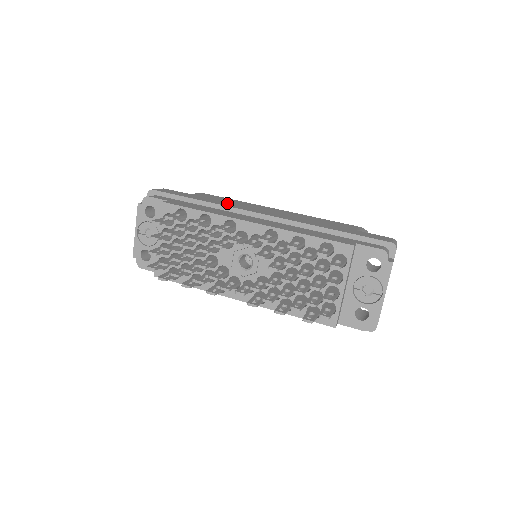
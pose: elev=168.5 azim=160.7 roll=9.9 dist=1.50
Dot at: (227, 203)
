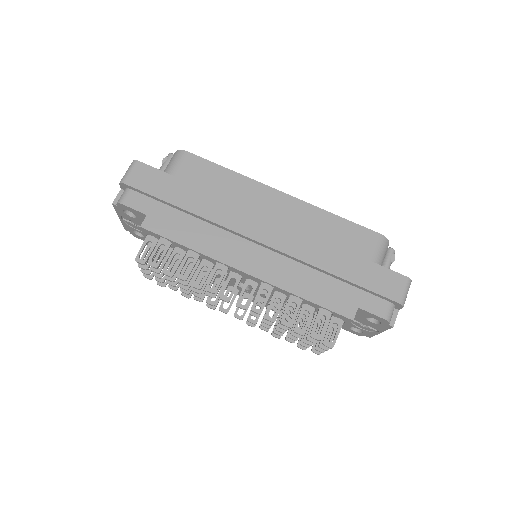
Dot at: (218, 205)
